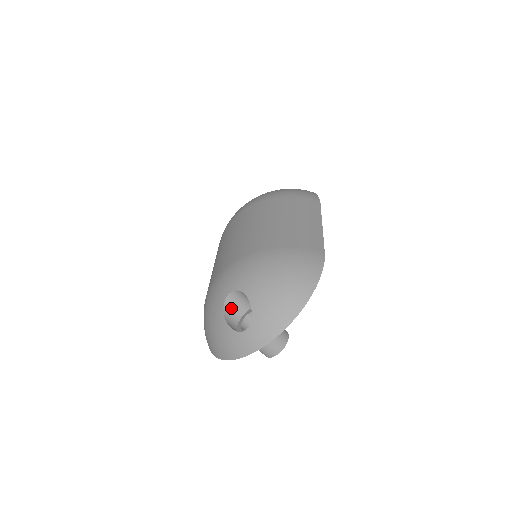
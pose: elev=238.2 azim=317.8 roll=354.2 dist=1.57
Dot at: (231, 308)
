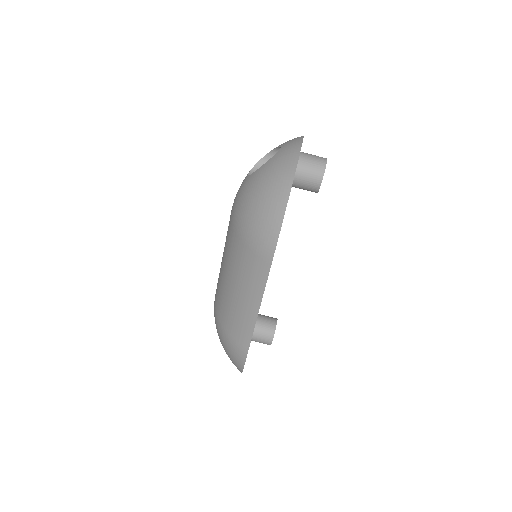
Dot at: occluded
